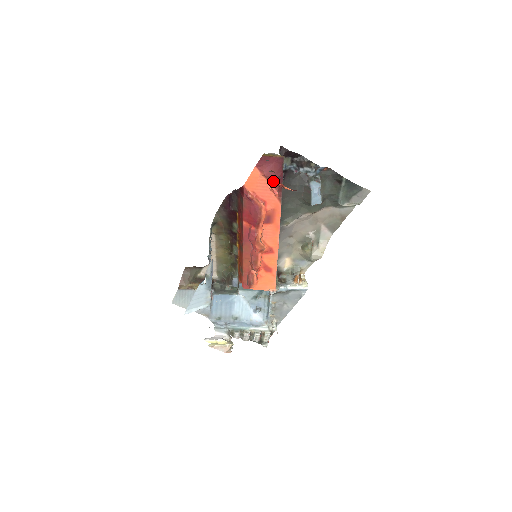
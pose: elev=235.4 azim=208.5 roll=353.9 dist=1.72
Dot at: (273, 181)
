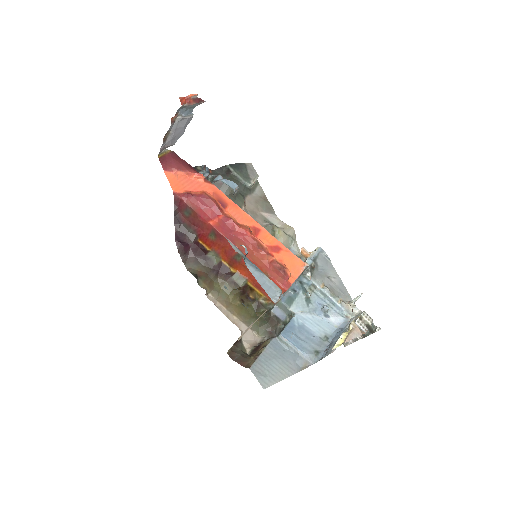
Dot at: (187, 169)
